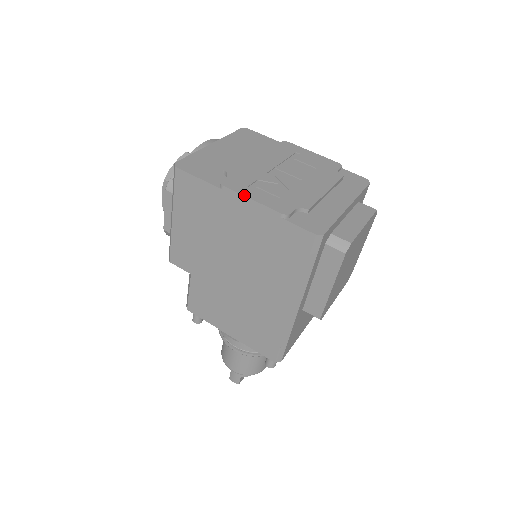
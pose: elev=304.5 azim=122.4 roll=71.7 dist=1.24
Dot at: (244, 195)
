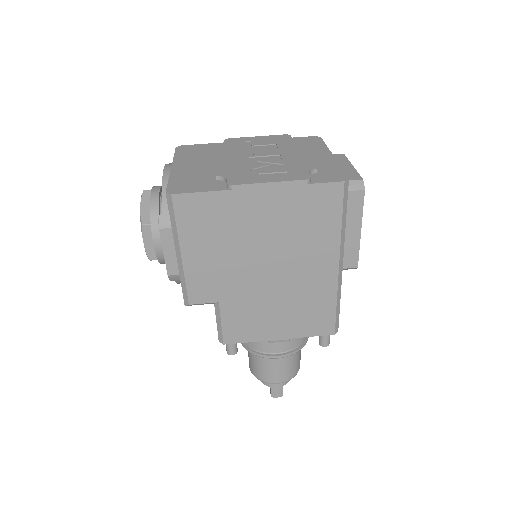
Dot at: (260, 183)
